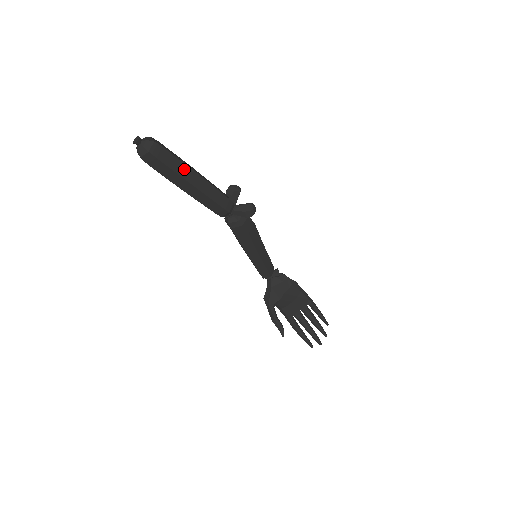
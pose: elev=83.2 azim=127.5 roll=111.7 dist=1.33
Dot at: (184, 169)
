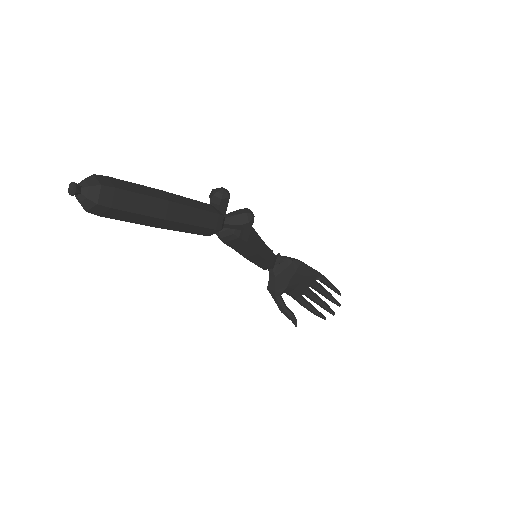
Dot at: (153, 204)
